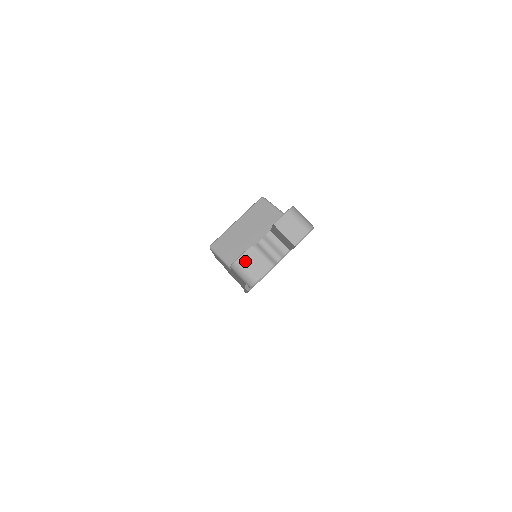
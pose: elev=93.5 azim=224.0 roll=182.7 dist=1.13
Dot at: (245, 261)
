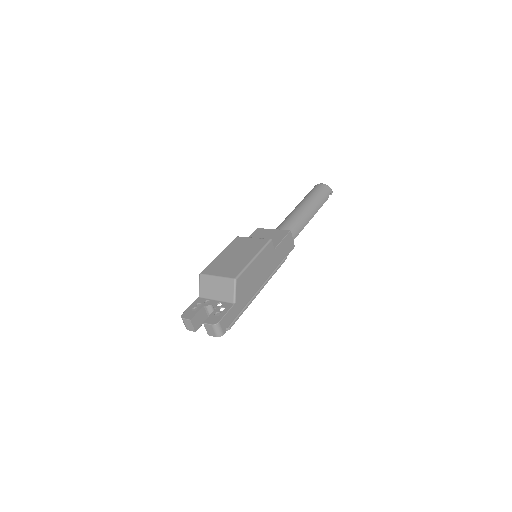
Dot at: (185, 322)
